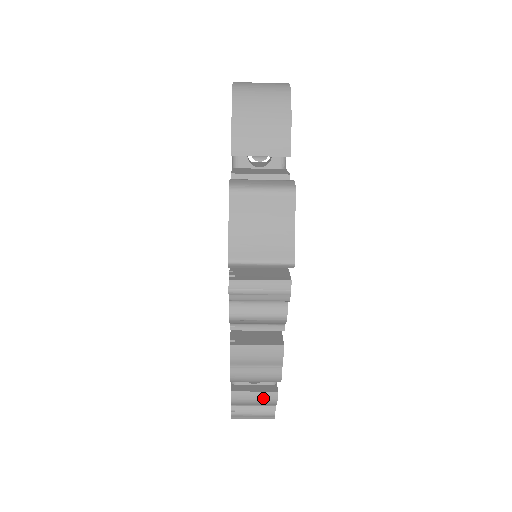
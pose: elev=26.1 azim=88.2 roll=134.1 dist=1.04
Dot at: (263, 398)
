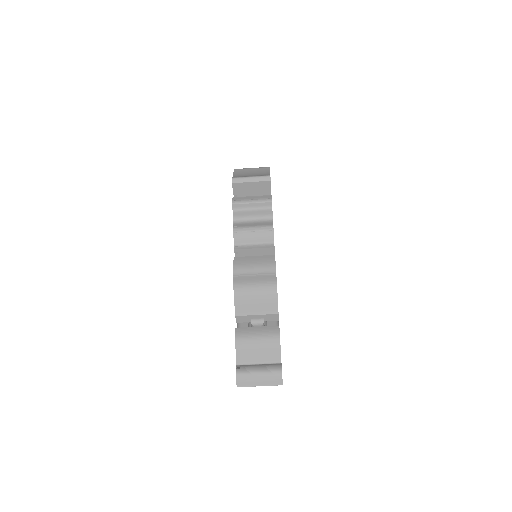
Dot at: (266, 333)
